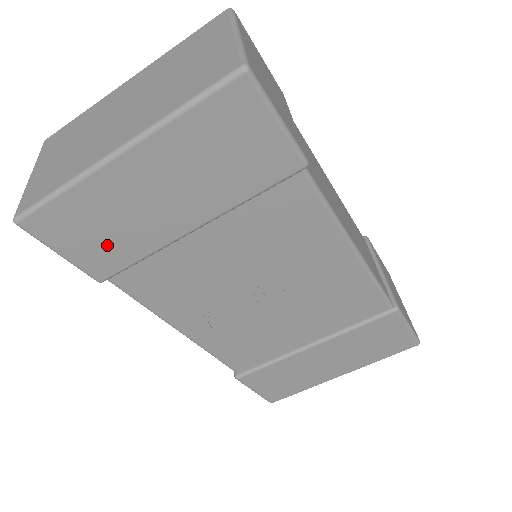
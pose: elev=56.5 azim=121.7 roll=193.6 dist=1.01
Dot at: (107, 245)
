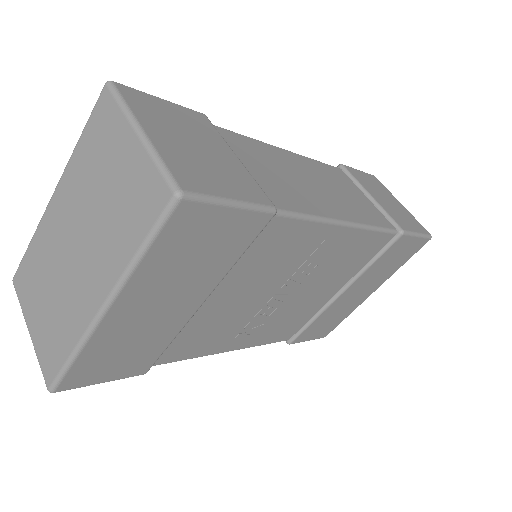
Dot at: (136, 356)
